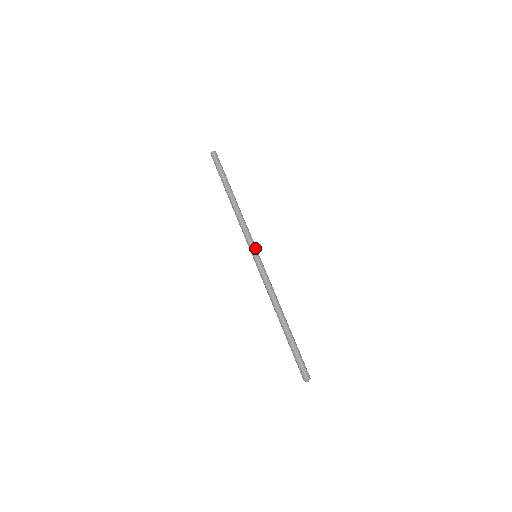
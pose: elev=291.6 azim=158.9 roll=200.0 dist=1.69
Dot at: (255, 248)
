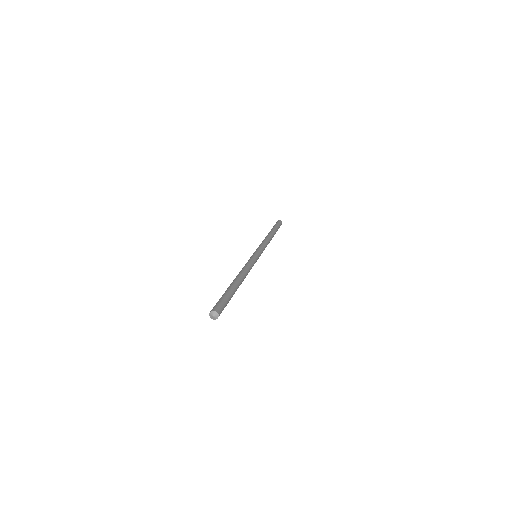
Dot at: (259, 251)
